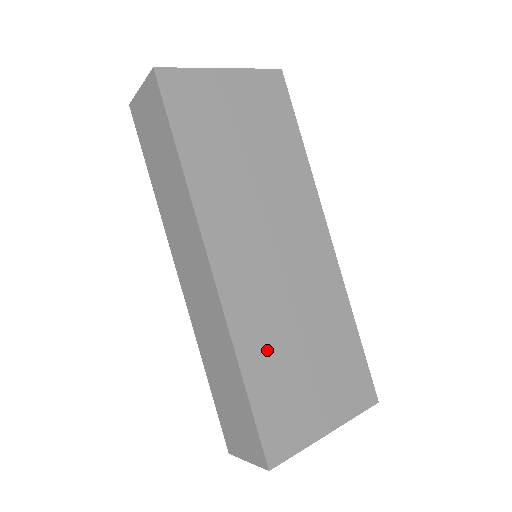
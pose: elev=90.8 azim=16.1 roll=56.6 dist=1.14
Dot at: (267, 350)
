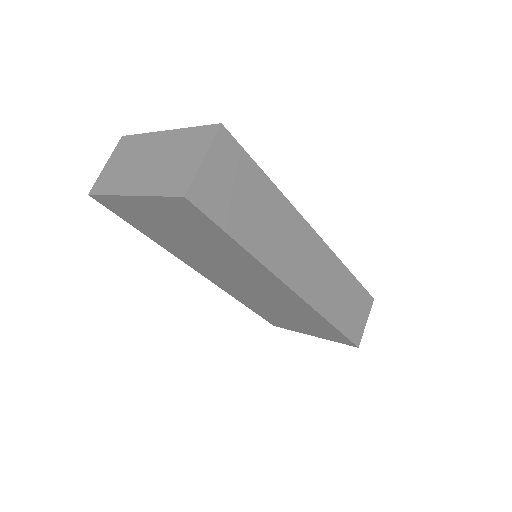
Dot at: (257, 305)
